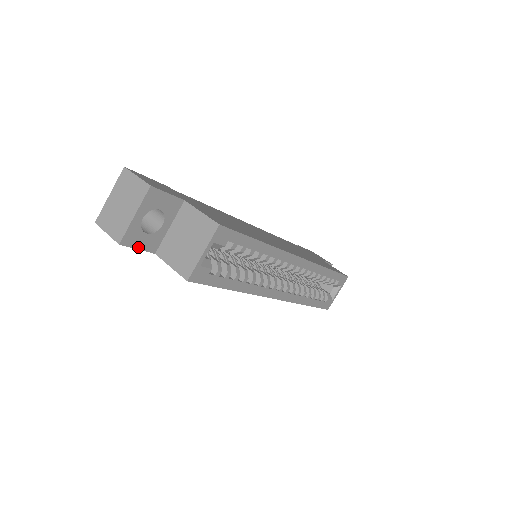
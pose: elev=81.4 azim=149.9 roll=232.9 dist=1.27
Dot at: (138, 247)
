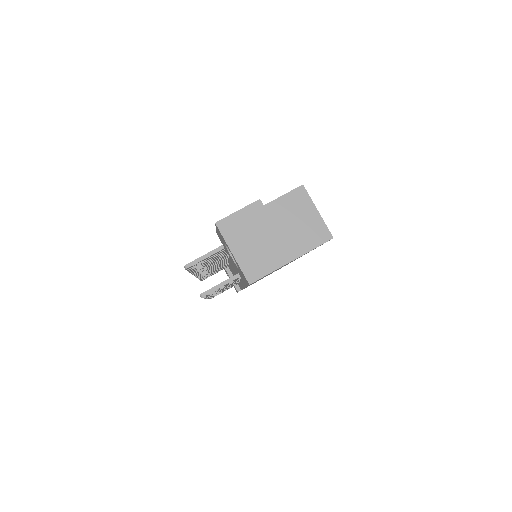
Dot at: occluded
